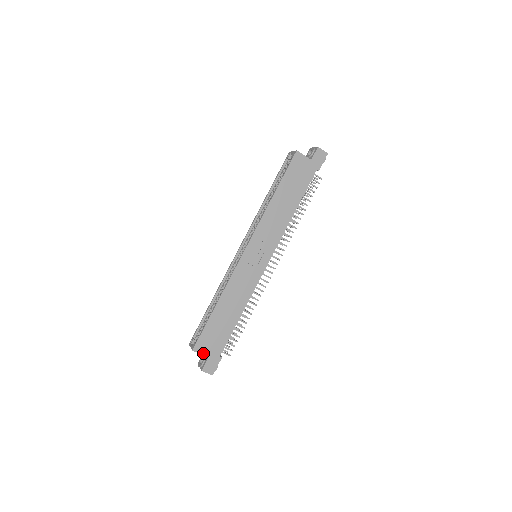
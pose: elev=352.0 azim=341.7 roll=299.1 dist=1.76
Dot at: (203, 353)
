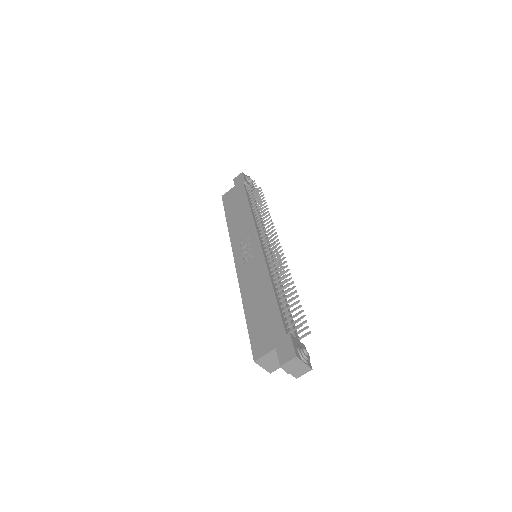
Dot at: (267, 352)
